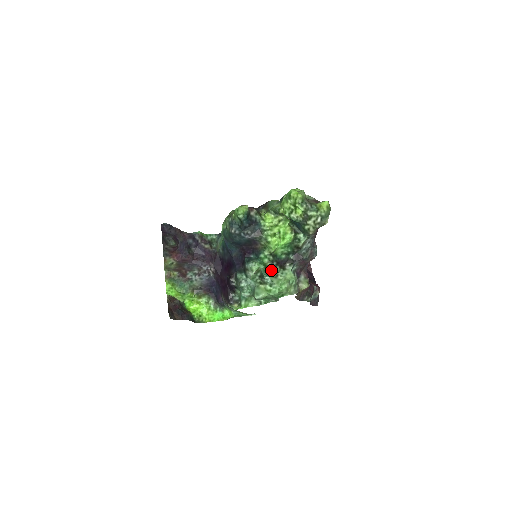
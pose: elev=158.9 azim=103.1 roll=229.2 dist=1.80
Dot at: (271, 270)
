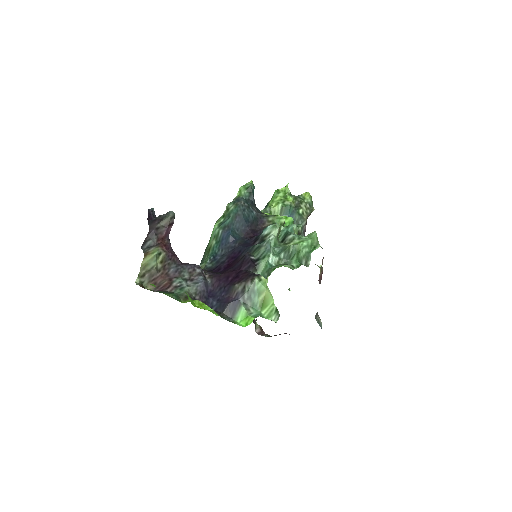
Dot at: (294, 224)
